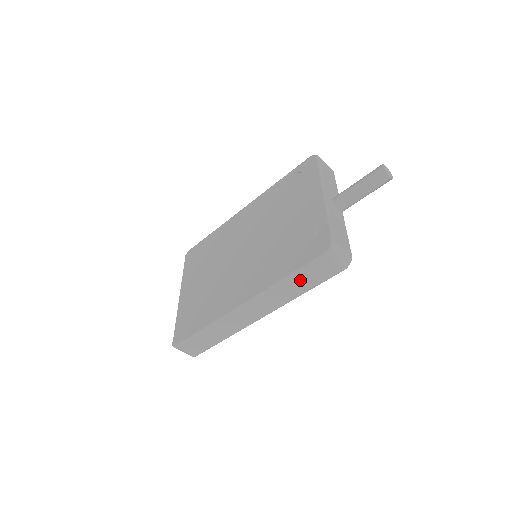
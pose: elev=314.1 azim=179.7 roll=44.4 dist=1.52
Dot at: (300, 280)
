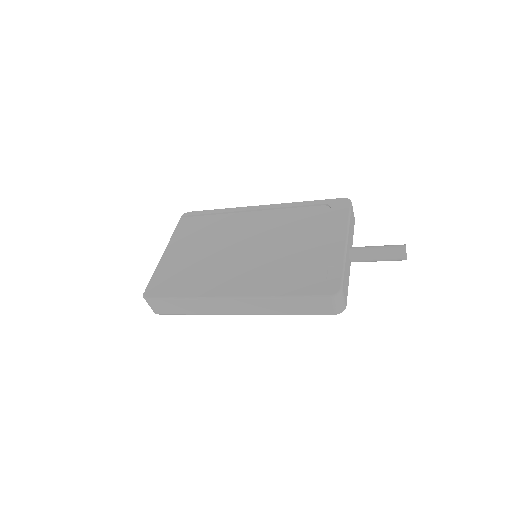
Dot at: (295, 304)
